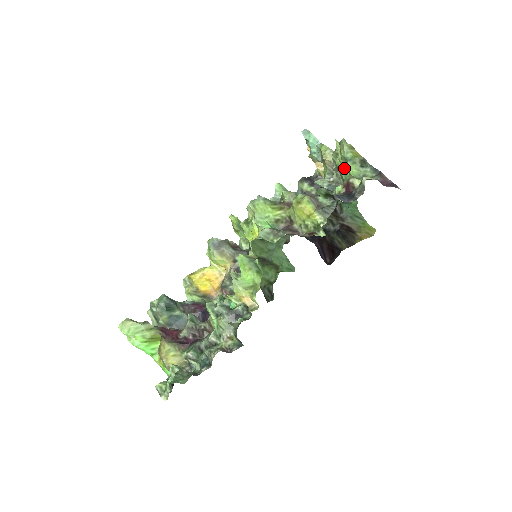
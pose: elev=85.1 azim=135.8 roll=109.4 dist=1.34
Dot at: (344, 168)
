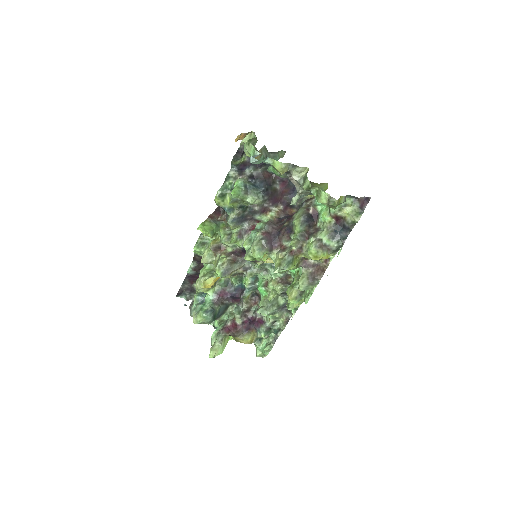
Dot at: occluded
